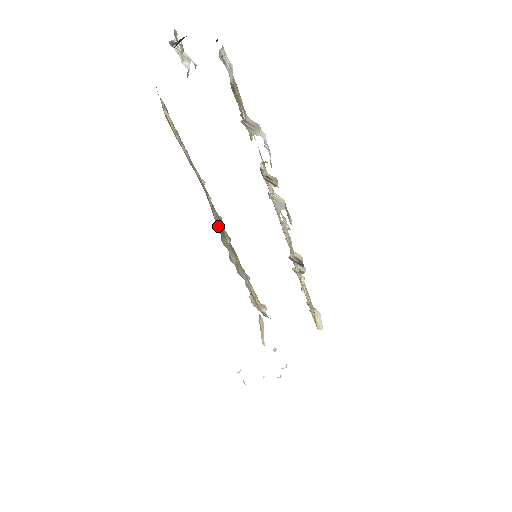
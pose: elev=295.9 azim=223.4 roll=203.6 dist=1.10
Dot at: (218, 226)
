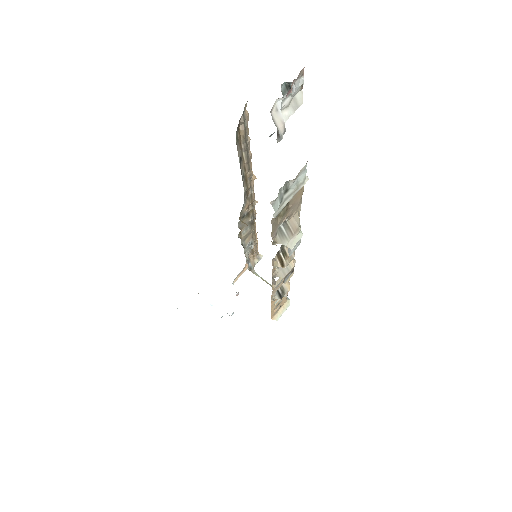
Dot at: (244, 212)
